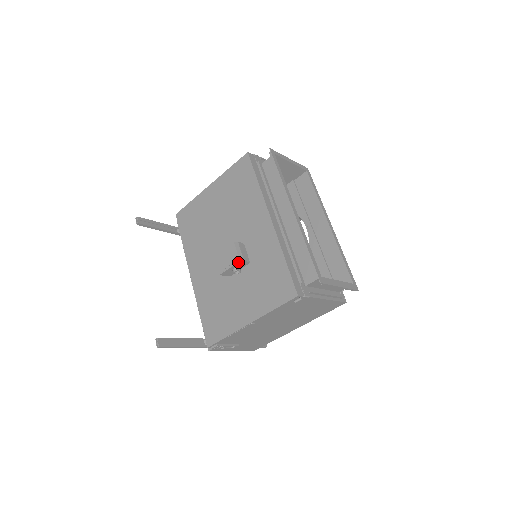
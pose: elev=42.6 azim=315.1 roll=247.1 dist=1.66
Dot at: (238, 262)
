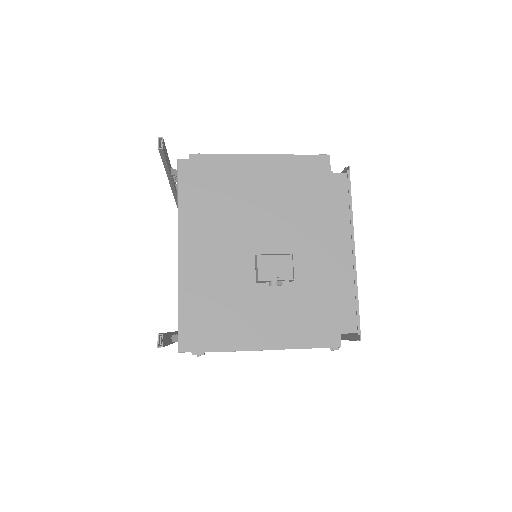
Dot at: (290, 279)
